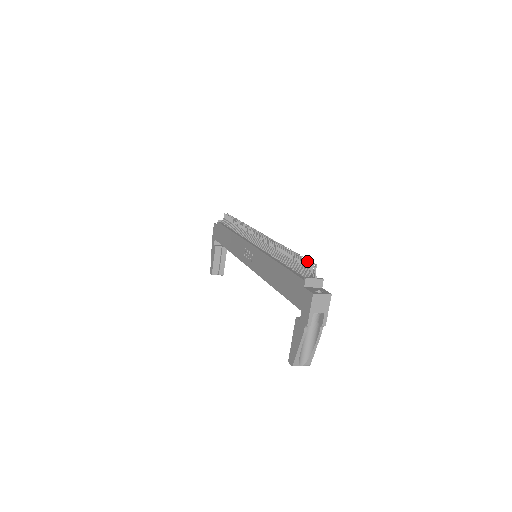
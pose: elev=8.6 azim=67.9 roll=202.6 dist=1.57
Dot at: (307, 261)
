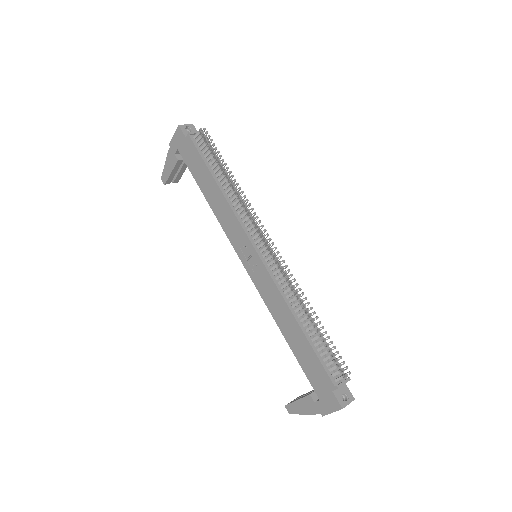
Dot at: occluded
